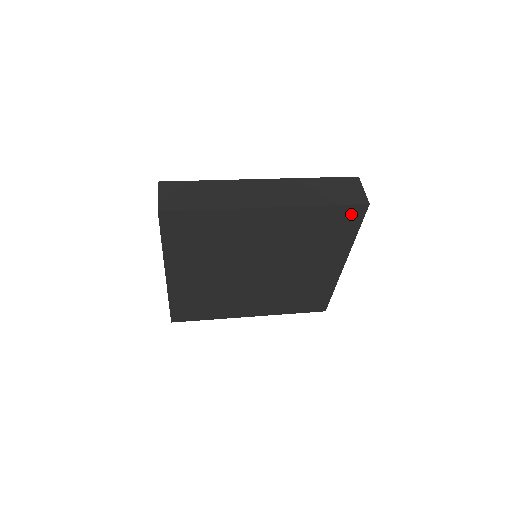
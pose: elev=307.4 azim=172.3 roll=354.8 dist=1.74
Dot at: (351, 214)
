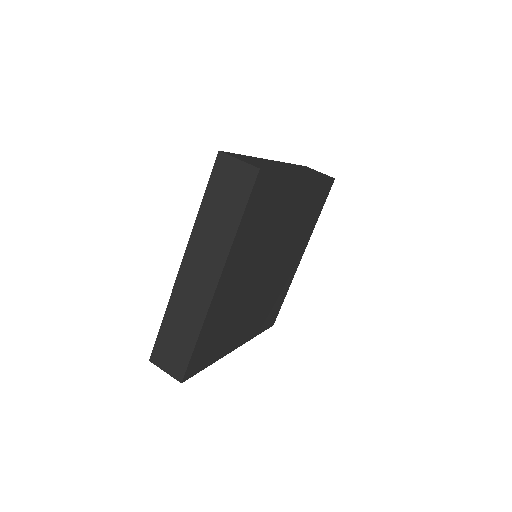
Dot at: (326, 189)
